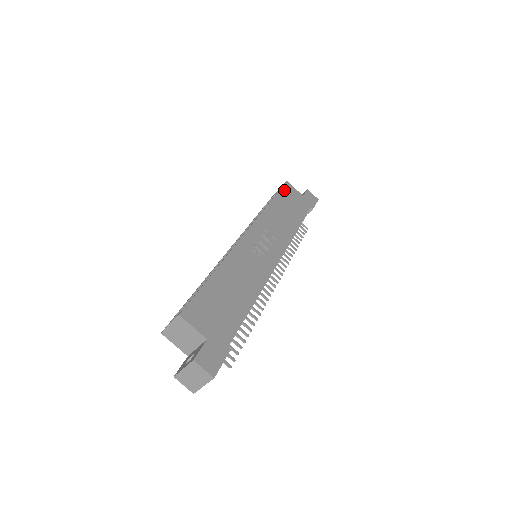
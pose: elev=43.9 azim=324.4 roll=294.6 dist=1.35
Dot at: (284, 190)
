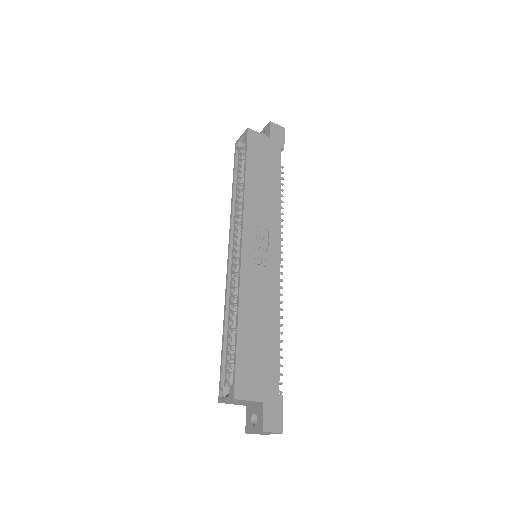
Dot at: (250, 147)
